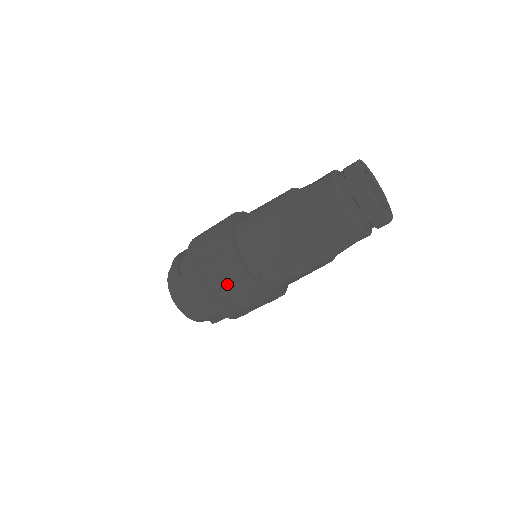
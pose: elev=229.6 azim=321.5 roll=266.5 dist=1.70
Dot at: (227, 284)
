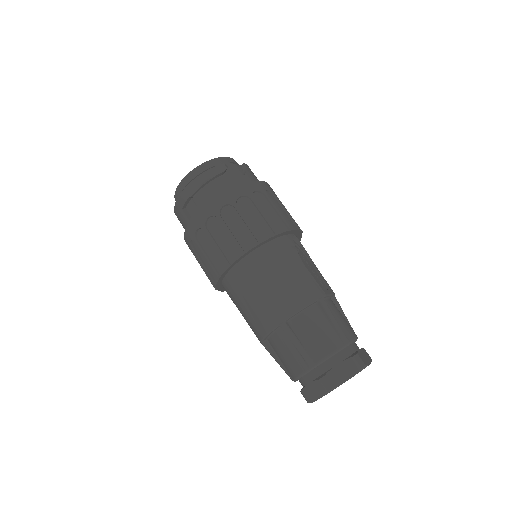
Dot at: occluded
